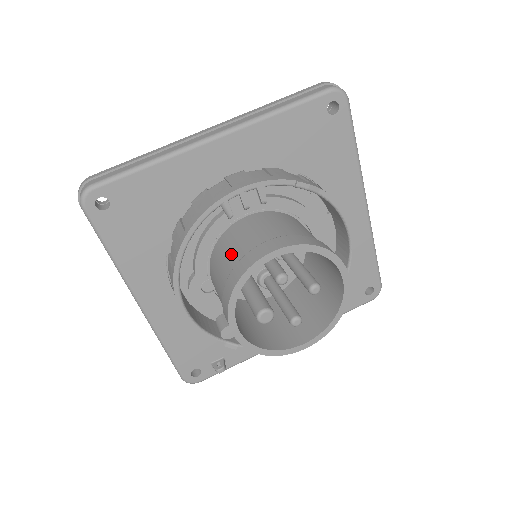
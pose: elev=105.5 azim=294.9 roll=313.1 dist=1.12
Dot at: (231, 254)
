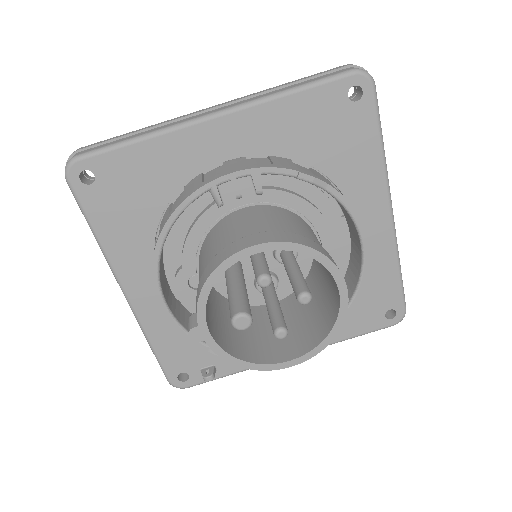
Dot at: (214, 246)
